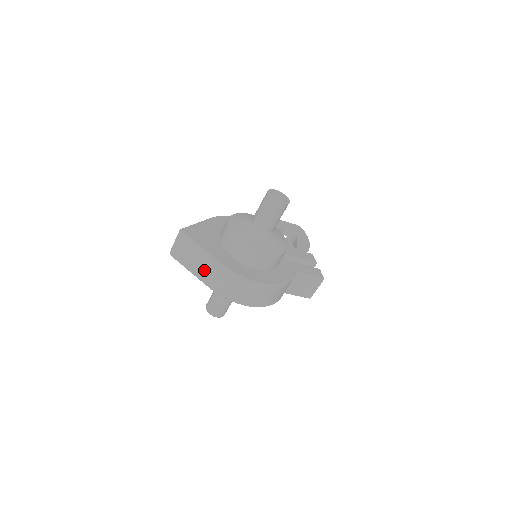
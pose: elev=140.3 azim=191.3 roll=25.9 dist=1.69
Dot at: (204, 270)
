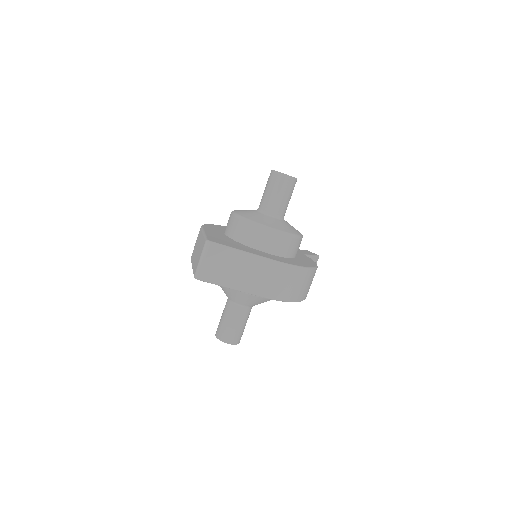
Dot at: (252, 278)
